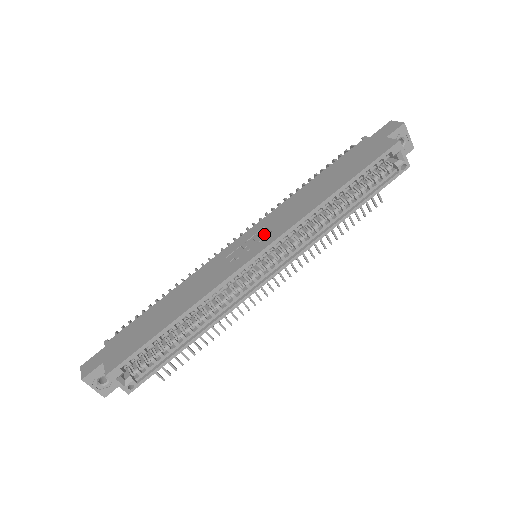
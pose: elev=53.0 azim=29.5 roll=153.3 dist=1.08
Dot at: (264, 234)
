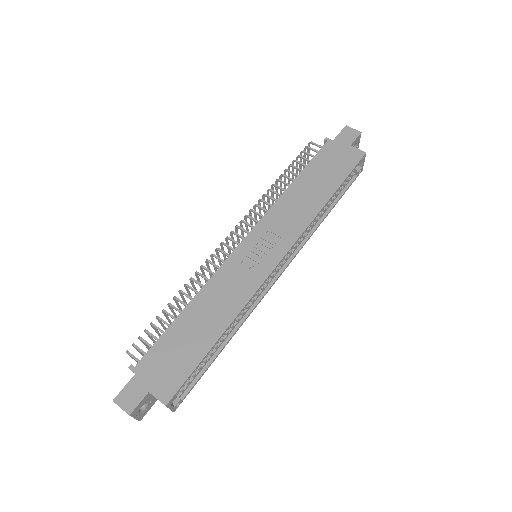
Dot at: (274, 240)
